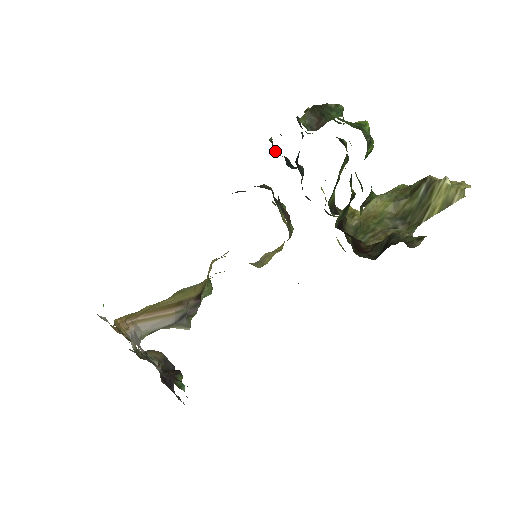
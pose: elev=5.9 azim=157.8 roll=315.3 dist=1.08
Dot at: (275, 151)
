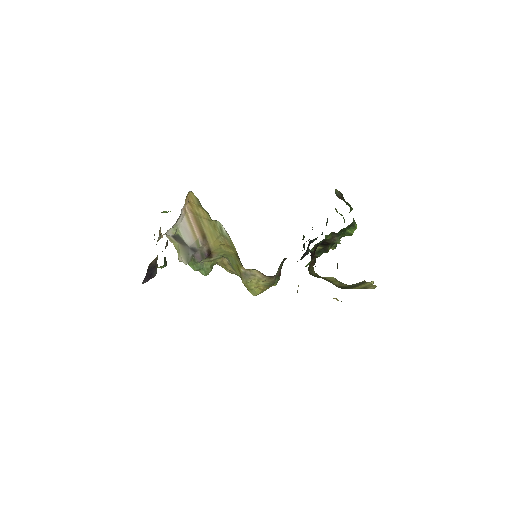
Dot at: occluded
